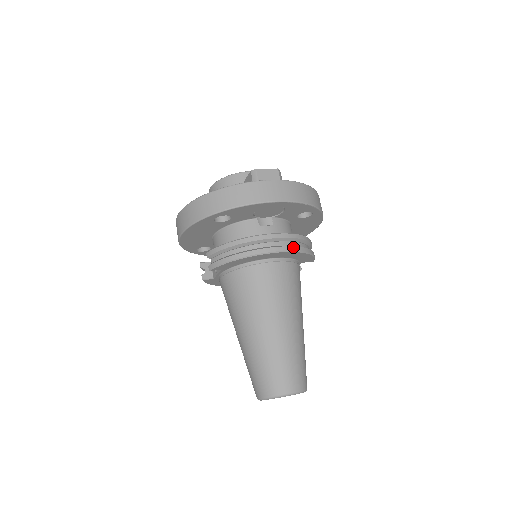
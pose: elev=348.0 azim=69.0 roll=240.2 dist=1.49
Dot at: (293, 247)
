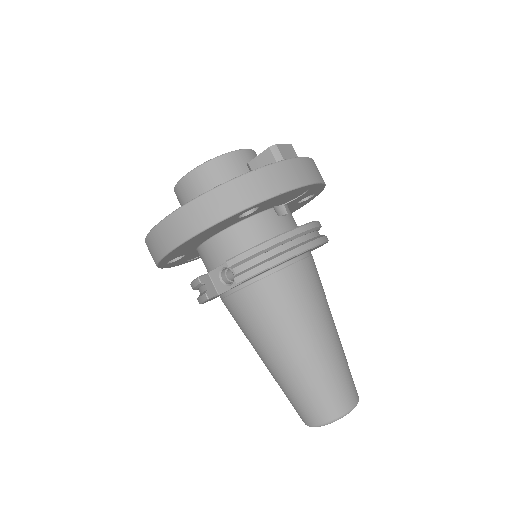
Dot at: (325, 237)
